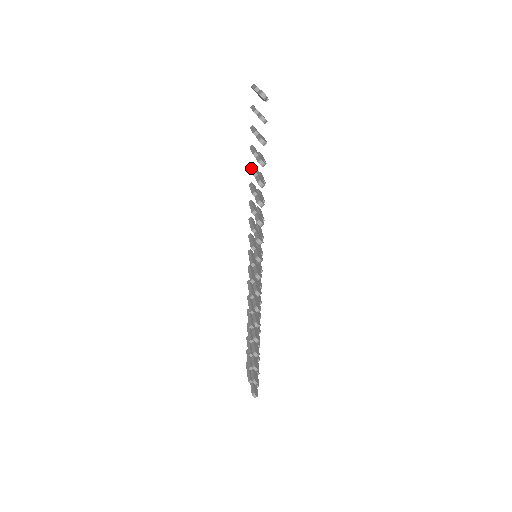
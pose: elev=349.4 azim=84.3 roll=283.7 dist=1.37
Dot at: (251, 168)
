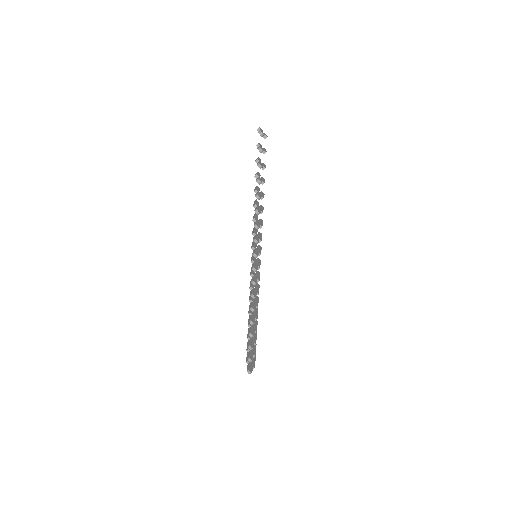
Dot at: (255, 188)
